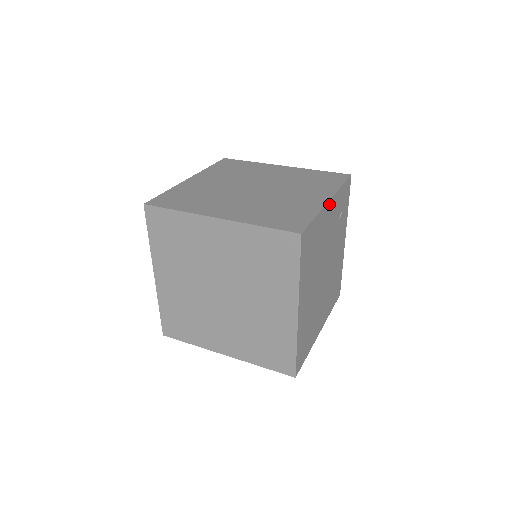
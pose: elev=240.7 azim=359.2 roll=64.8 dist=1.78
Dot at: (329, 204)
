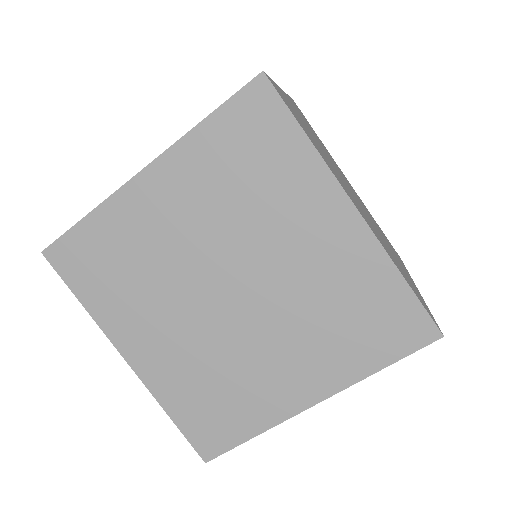
Dot at: occluded
